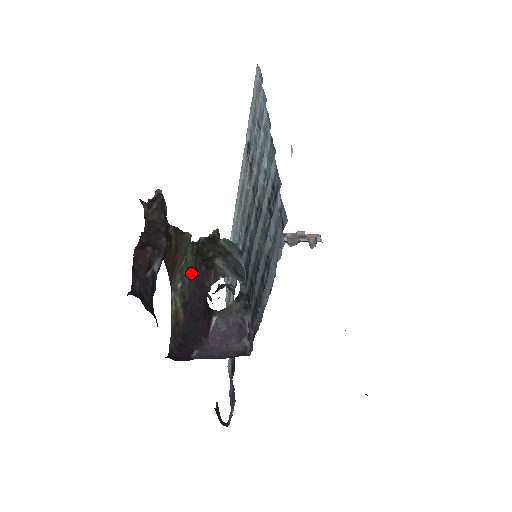
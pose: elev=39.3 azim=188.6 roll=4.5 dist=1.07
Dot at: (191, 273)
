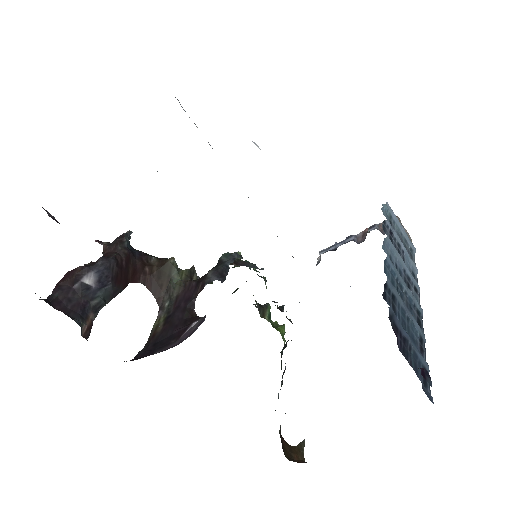
Dot at: (179, 291)
